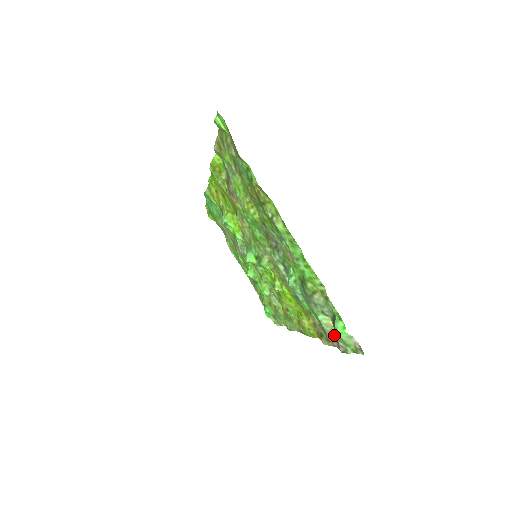
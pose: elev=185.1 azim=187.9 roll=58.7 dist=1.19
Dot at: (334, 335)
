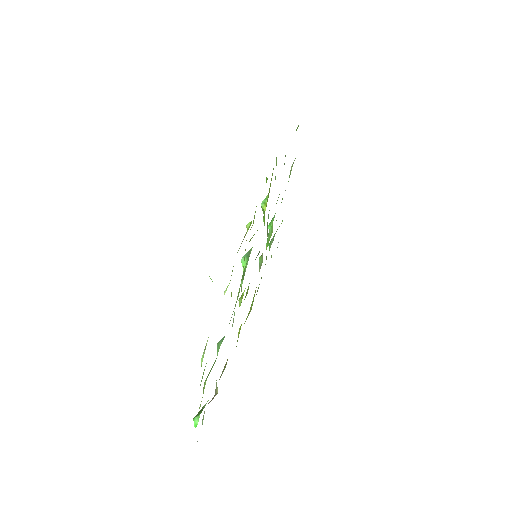
Dot at: (216, 392)
